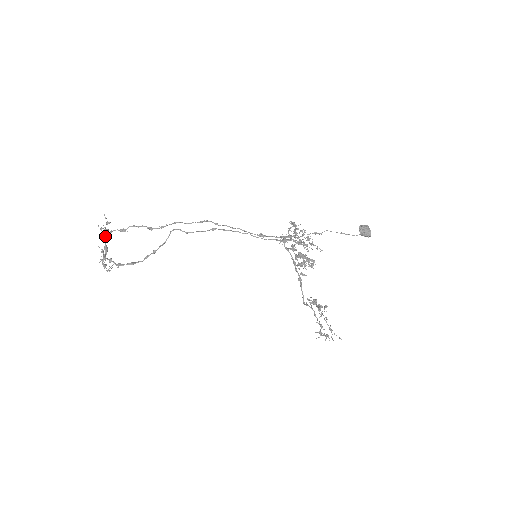
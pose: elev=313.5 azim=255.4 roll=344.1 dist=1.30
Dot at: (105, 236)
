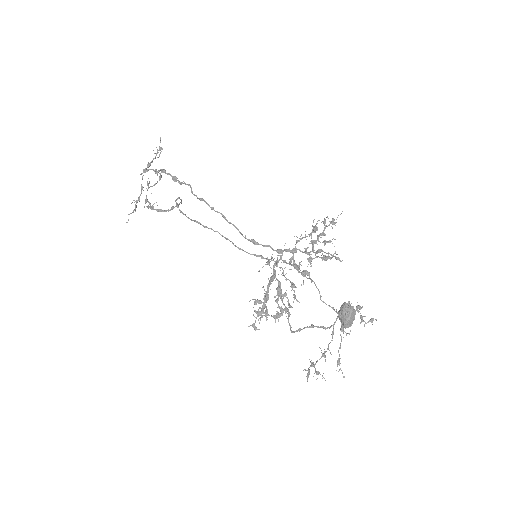
Dot at: occluded
